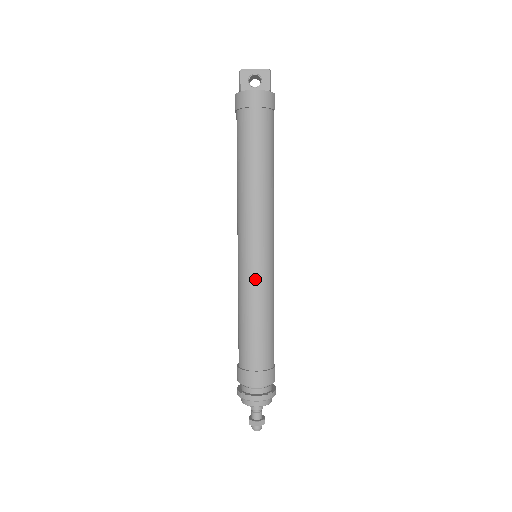
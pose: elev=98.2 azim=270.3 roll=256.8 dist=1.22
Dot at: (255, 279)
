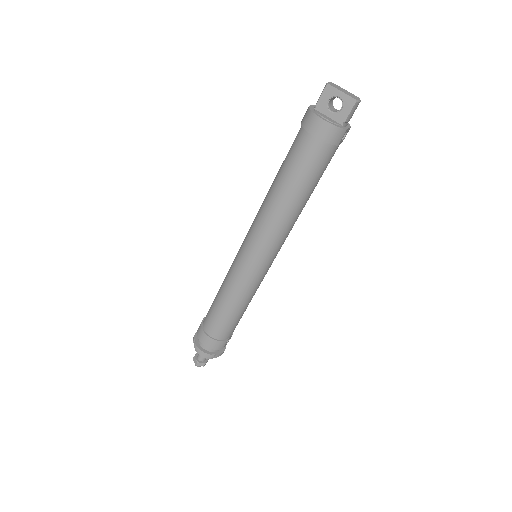
Dot at: (240, 277)
